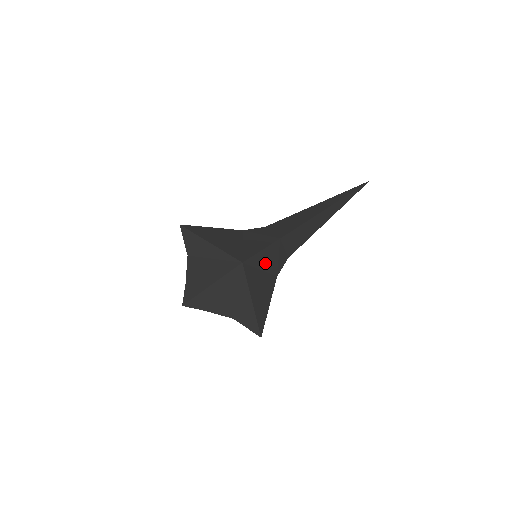
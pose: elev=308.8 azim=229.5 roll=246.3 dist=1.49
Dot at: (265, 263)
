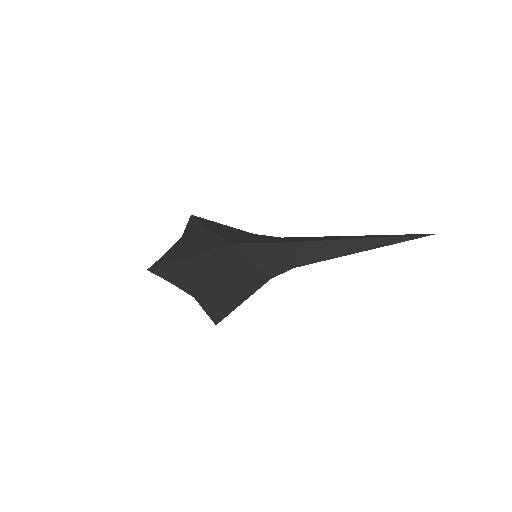
Dot at: (259, 258)
